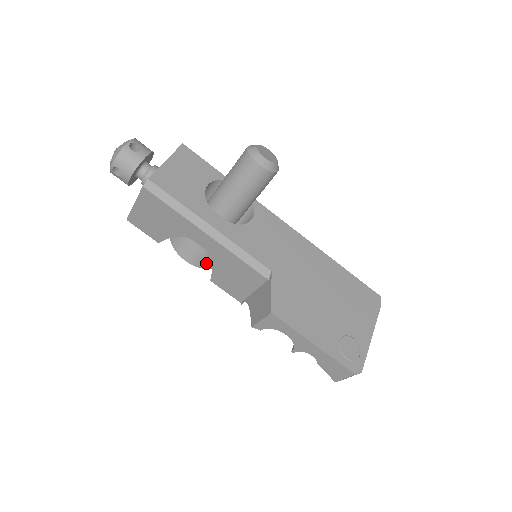
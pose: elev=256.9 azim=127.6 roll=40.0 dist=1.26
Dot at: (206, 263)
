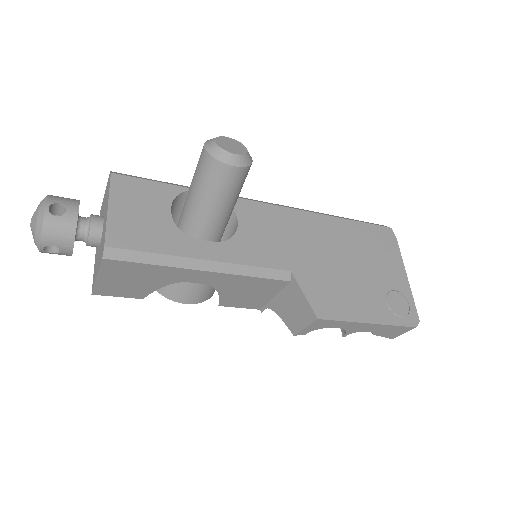
Dot at: (209, 293)
